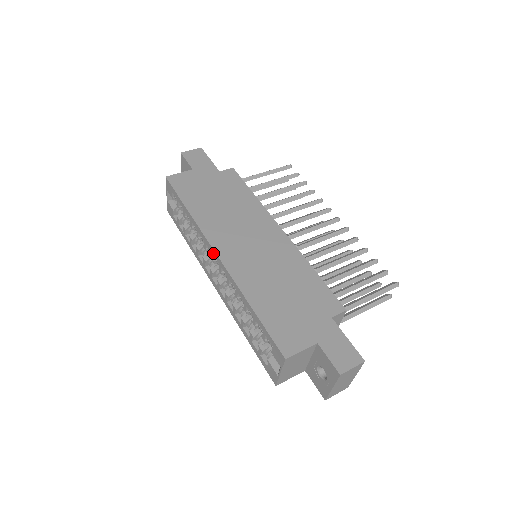
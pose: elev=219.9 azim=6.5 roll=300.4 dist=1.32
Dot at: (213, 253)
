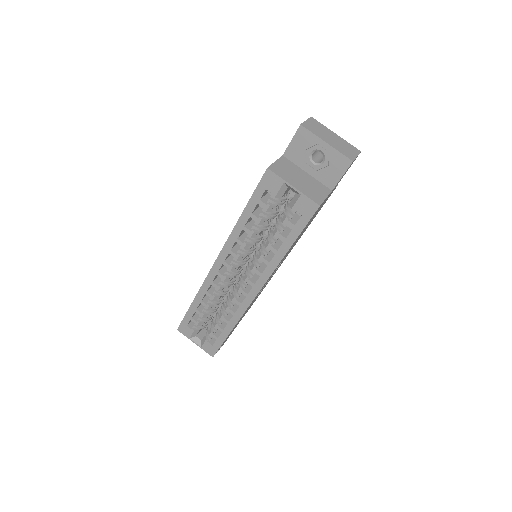
Dot at: (215, 270)
